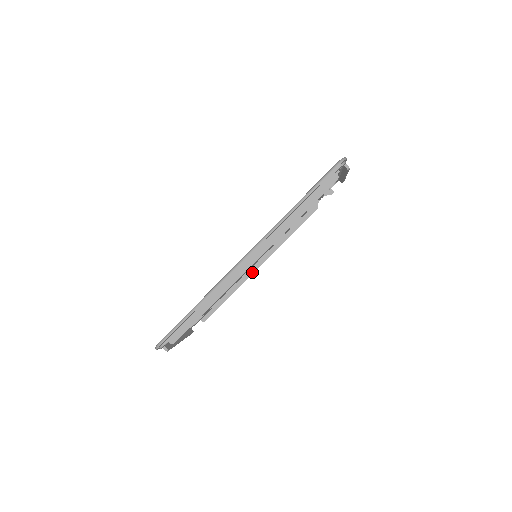
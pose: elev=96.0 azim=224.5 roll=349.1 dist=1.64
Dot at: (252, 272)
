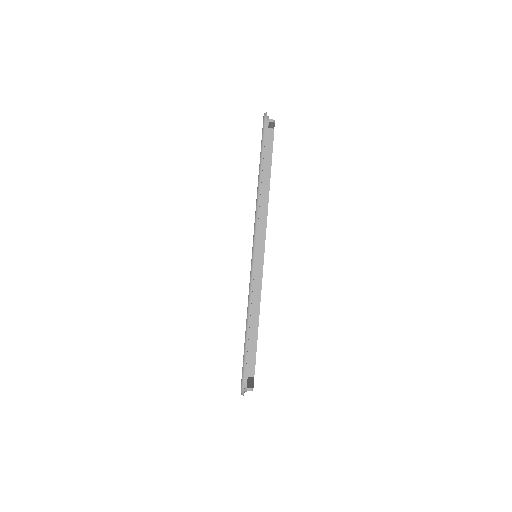
Dot at: occluded
